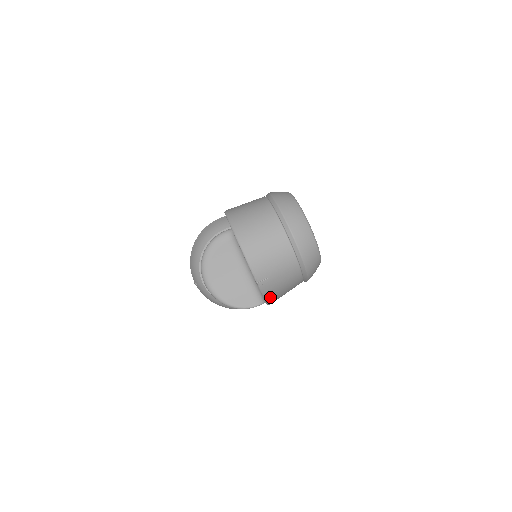
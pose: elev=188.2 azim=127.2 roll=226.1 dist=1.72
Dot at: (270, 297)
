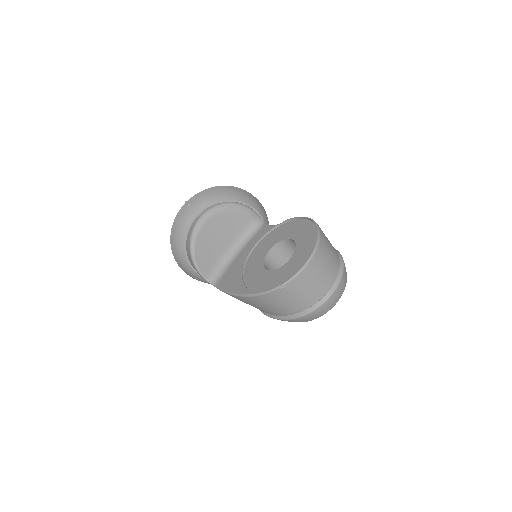
Dot at: (259, 298)
